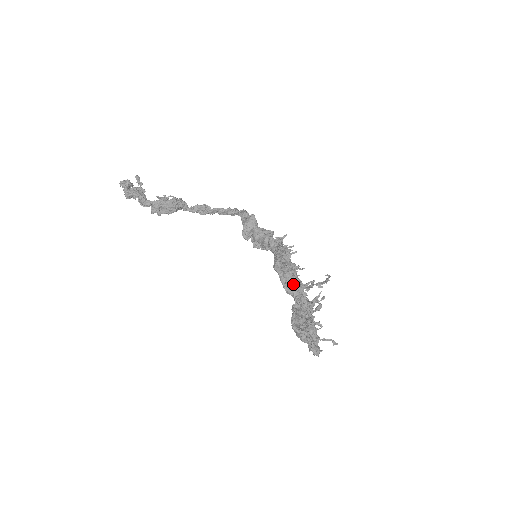
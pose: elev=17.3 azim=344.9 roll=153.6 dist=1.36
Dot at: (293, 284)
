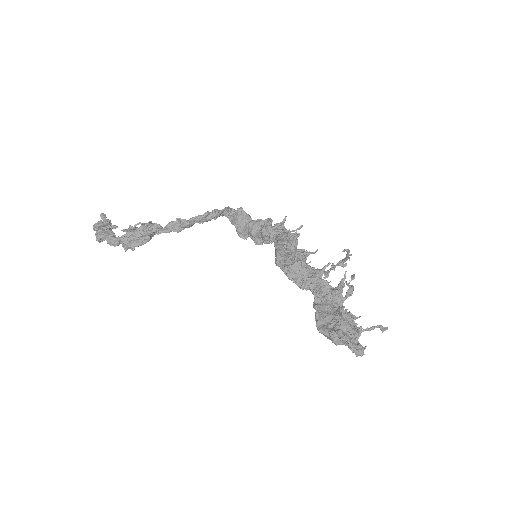
Dot at: (305, 276)
